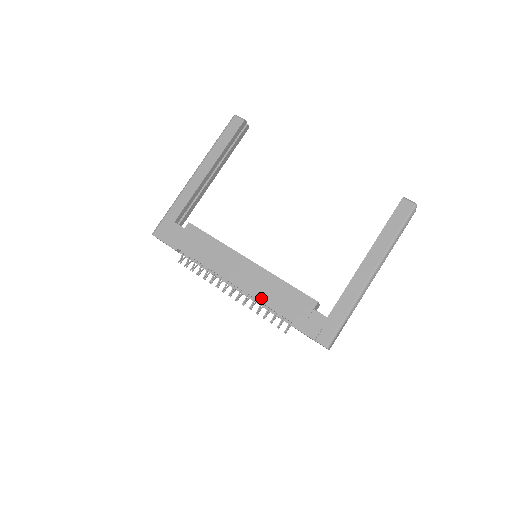
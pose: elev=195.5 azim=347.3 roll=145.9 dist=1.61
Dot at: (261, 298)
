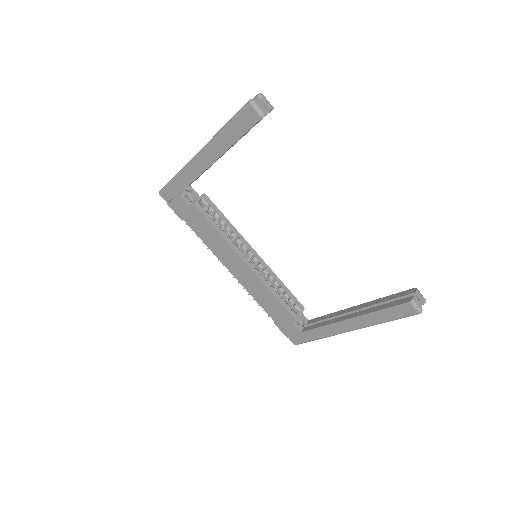
Dot at: (252, 294)
